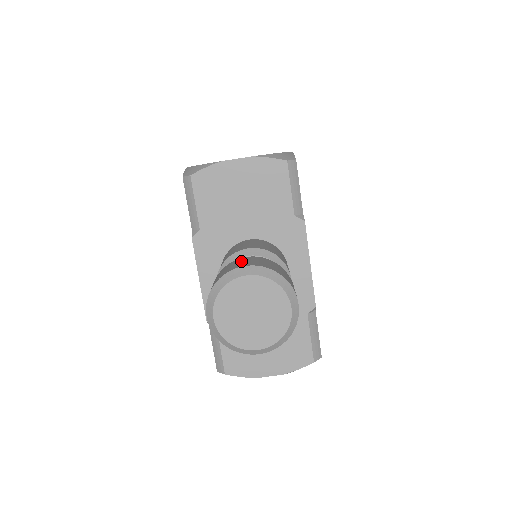
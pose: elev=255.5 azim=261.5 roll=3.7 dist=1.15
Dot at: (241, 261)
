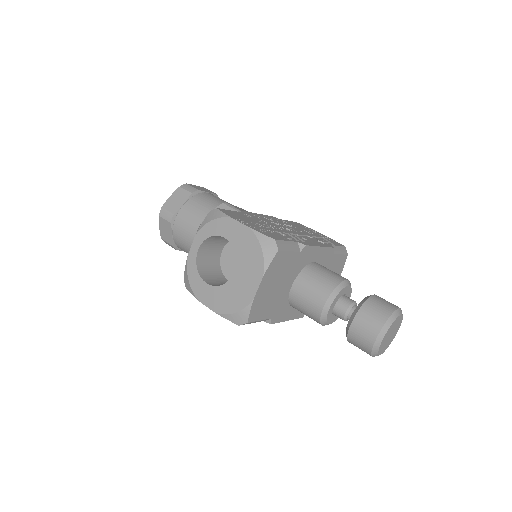
Dot at: (361, 330)
